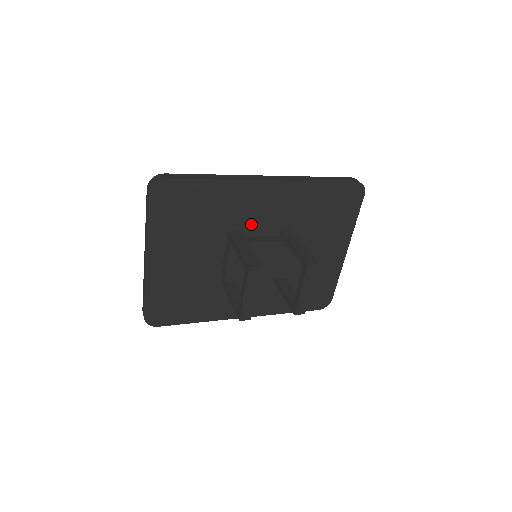
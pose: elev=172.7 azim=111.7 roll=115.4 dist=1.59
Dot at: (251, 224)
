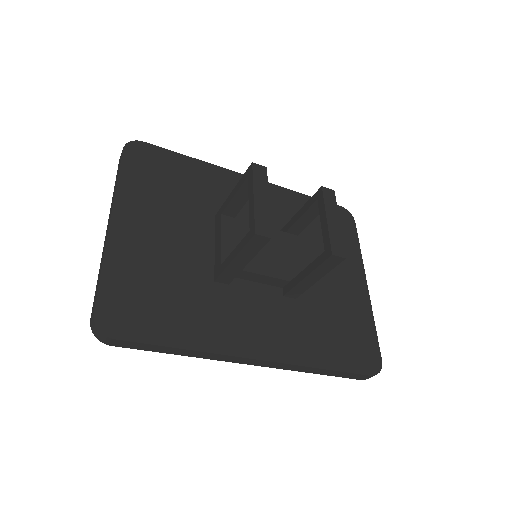
Dot at: (242, 216)
